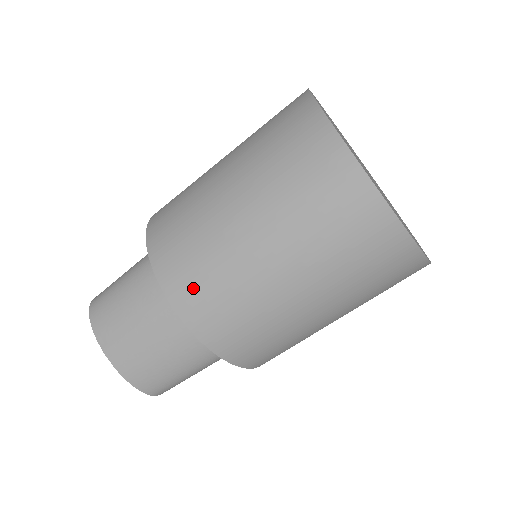
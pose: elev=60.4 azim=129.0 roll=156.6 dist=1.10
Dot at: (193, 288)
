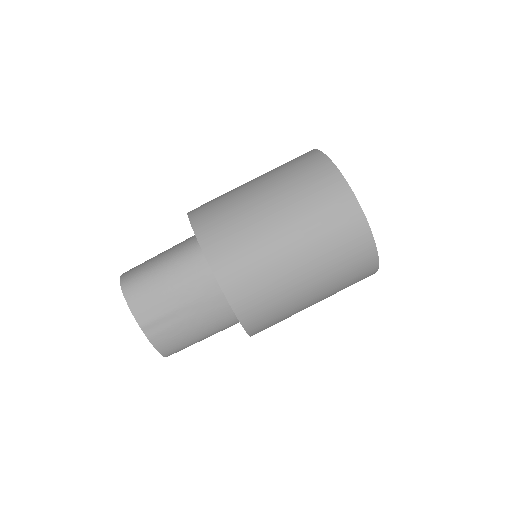
Dot at: (245, 287)
